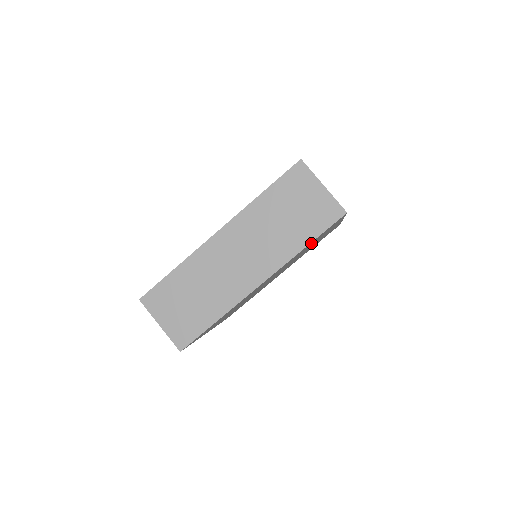
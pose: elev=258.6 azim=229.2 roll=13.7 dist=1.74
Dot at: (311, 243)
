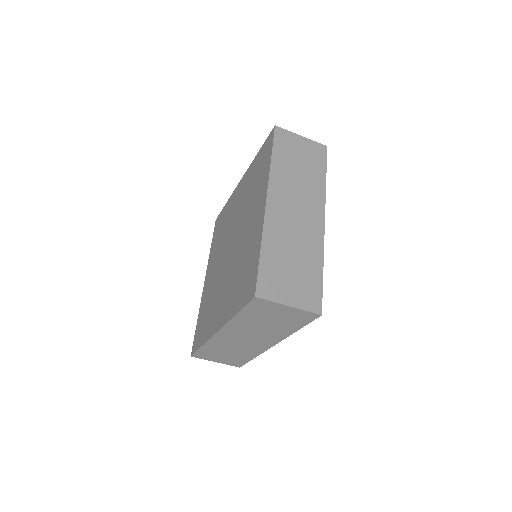
Dot at: occluded
